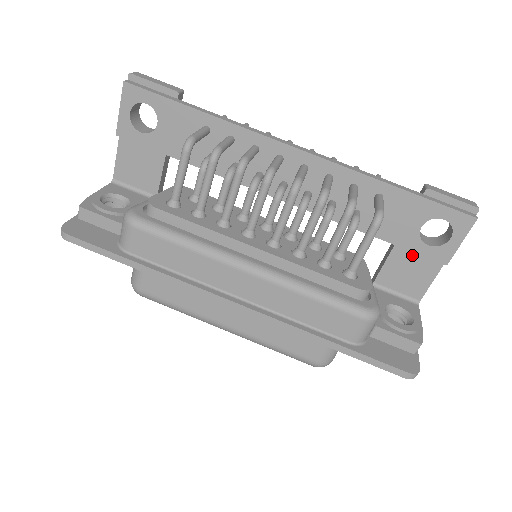
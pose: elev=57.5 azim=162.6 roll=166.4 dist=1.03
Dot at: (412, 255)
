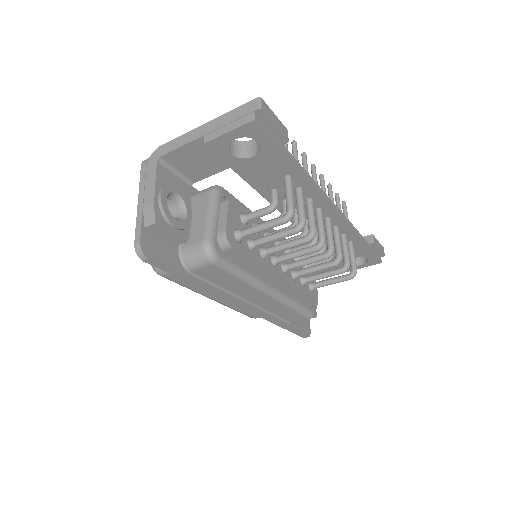
Dot at: occluded
